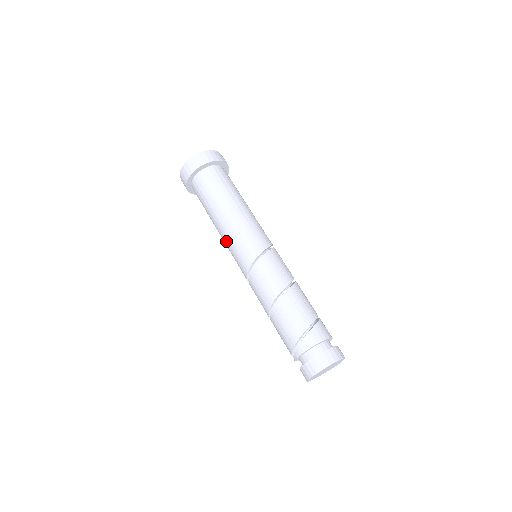
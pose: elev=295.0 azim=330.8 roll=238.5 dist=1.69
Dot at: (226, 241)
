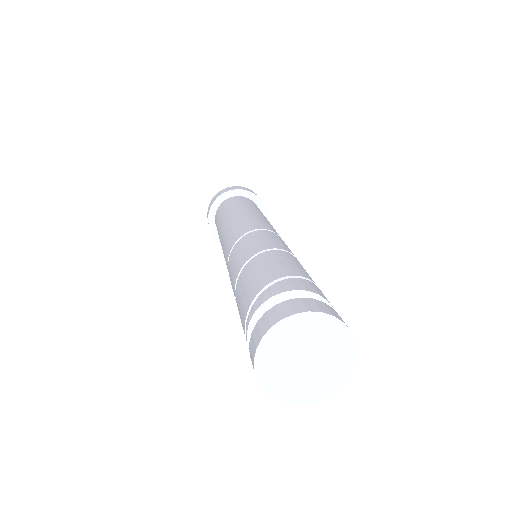
Dot at: (222, 239)
